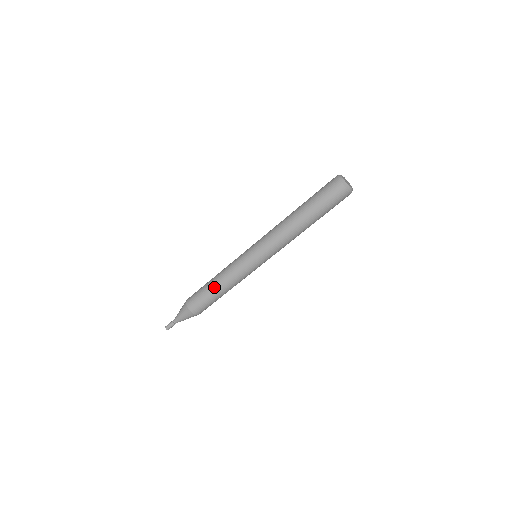
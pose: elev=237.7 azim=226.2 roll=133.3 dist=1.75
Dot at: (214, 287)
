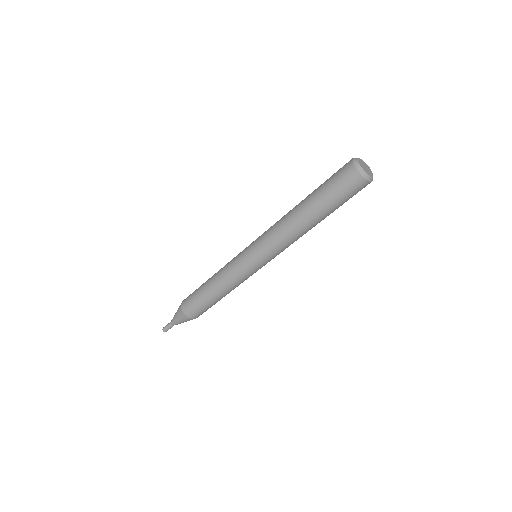
Dot at: (211, 293)
